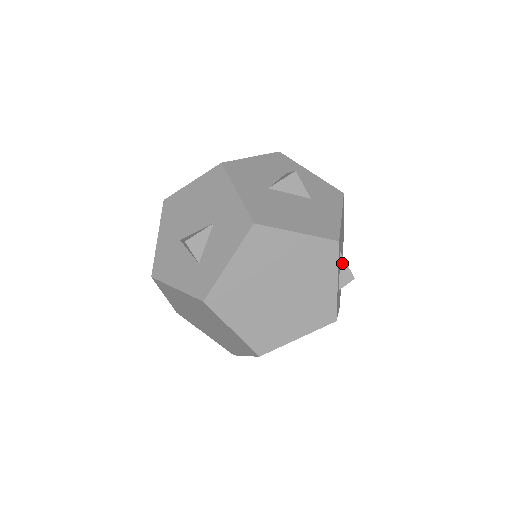
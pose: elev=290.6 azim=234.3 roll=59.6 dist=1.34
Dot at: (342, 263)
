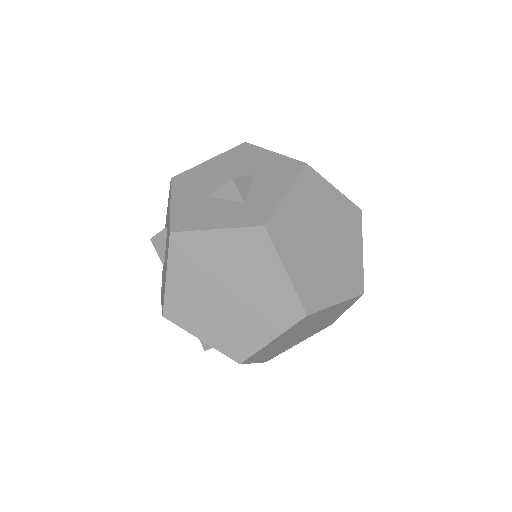
Dot at: occluded
